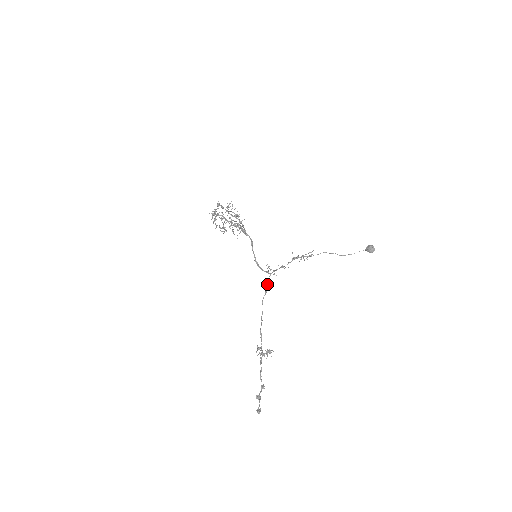
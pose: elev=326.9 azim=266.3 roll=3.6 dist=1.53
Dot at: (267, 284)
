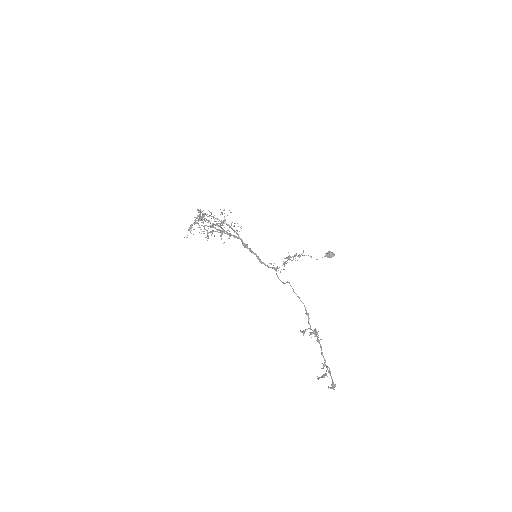
Dot at: occluded
